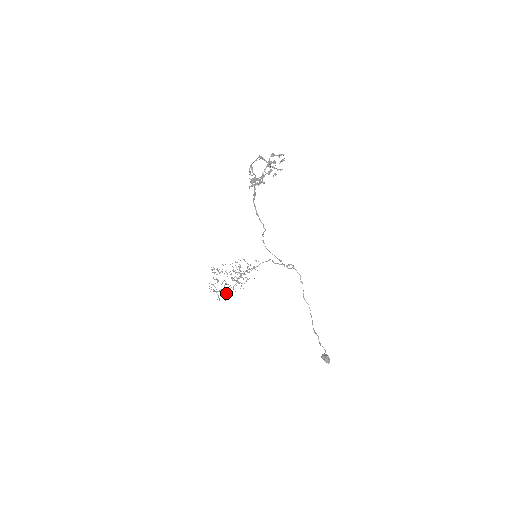
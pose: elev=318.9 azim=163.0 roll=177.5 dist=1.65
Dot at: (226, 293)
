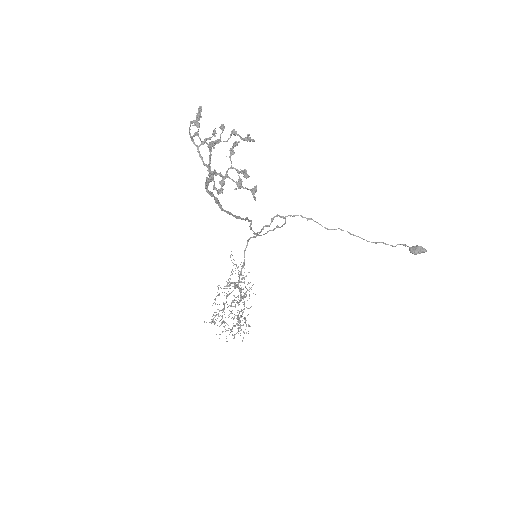
Dot at: occluded
